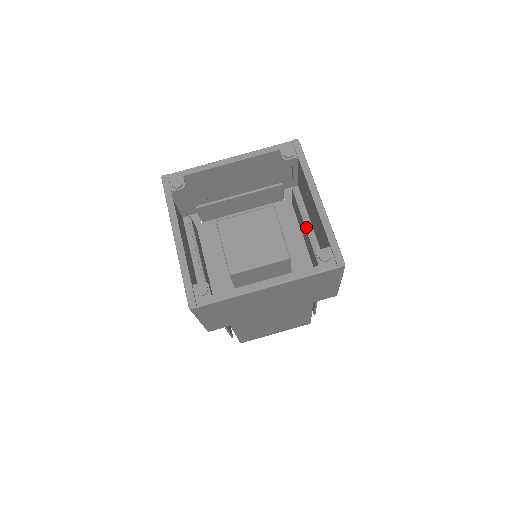
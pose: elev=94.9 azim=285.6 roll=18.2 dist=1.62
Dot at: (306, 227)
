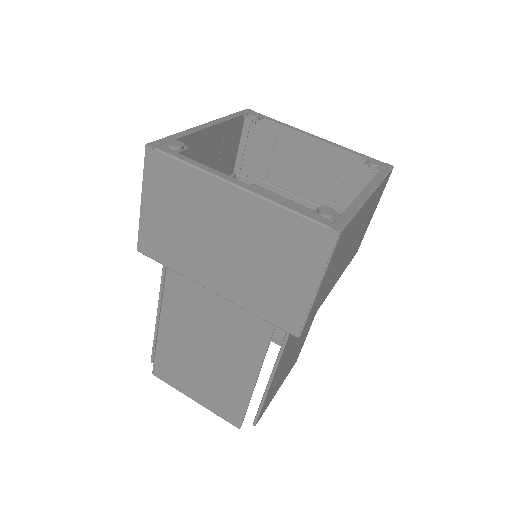
Dot at: occluded
